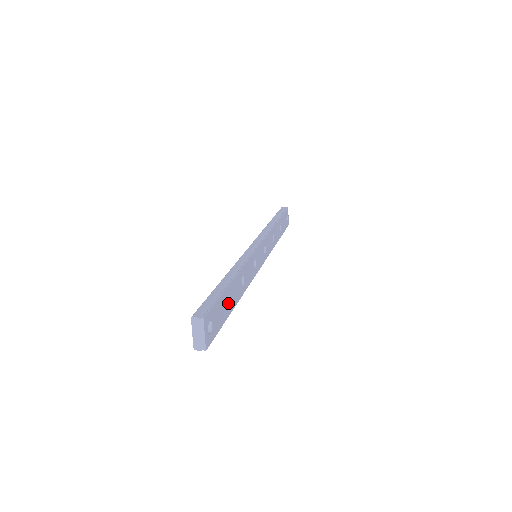
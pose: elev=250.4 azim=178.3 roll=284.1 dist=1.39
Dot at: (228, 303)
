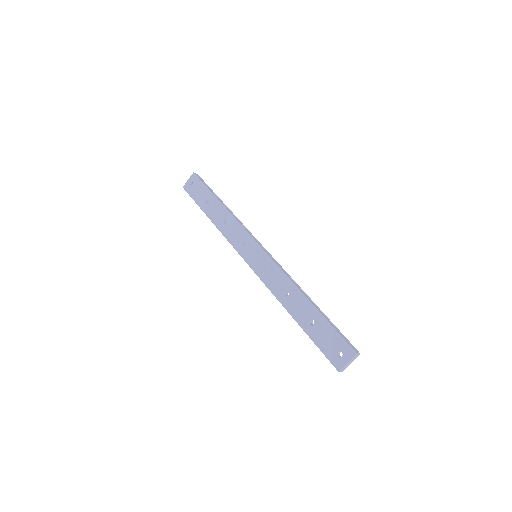
Dot at: (312, 323)
